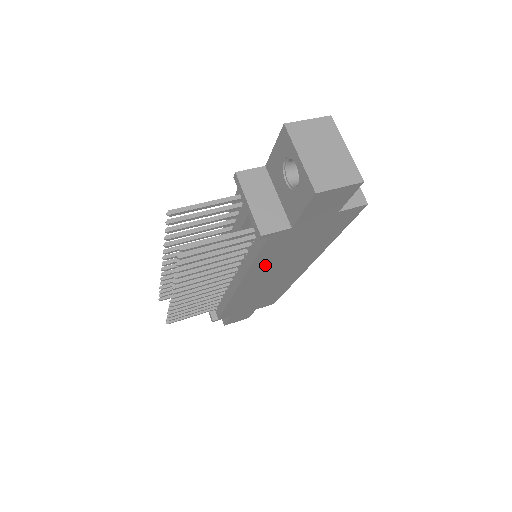
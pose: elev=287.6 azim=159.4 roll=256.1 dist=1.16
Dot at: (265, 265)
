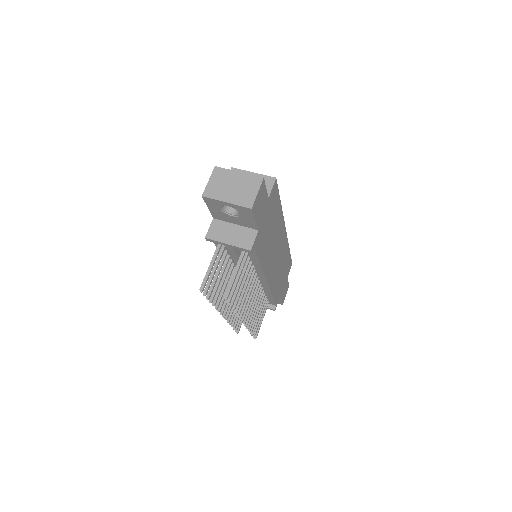
Dot at: (266, 257)
